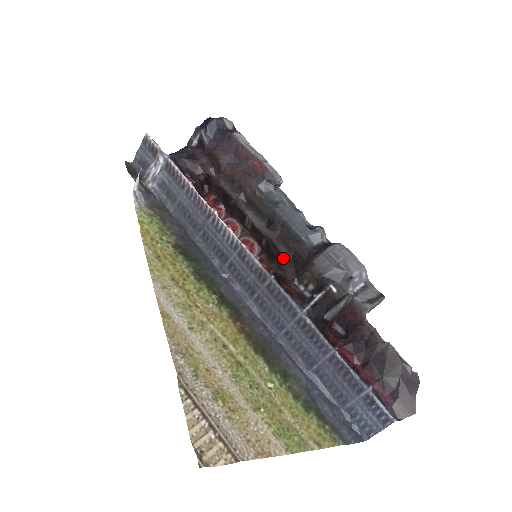
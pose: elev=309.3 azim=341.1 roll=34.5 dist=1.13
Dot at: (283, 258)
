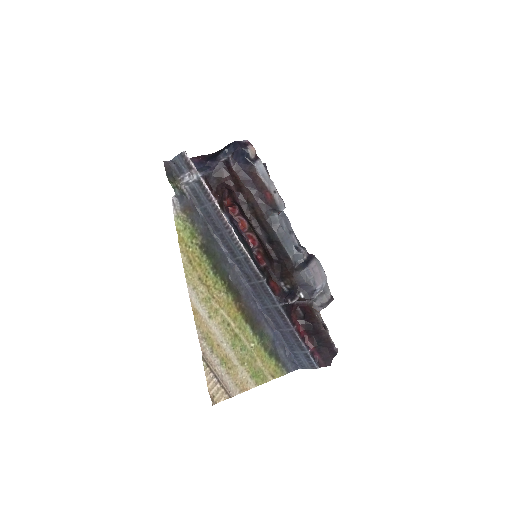
Dot at: (274, 262)
